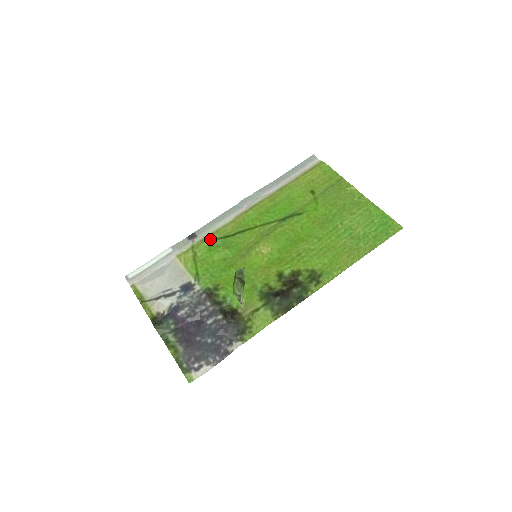
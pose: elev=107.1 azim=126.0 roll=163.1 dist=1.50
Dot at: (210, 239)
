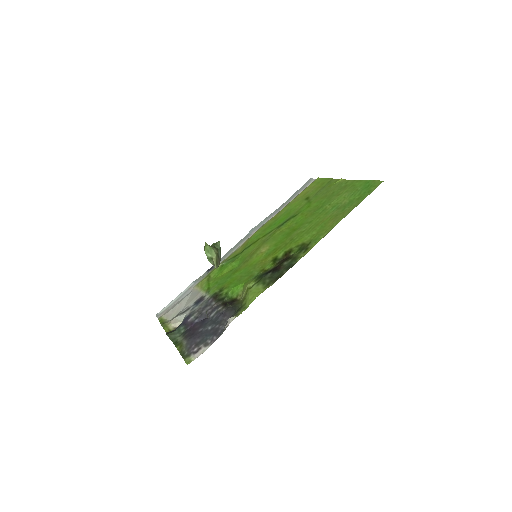
Dot at: (222, 262)
